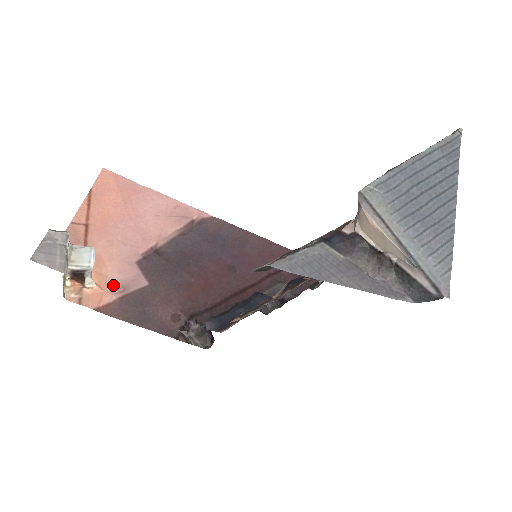
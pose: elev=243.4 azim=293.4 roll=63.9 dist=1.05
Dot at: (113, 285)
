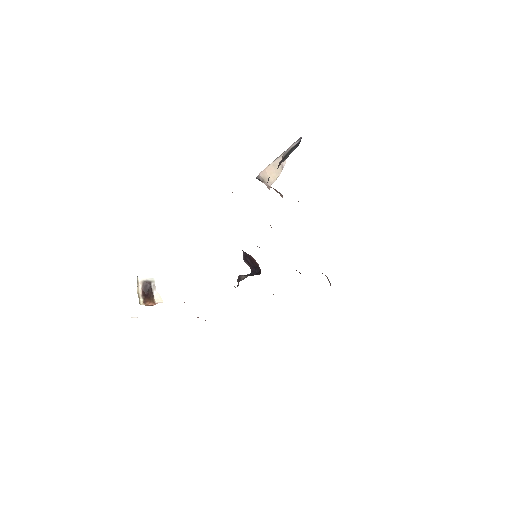
Dot at: occluded
